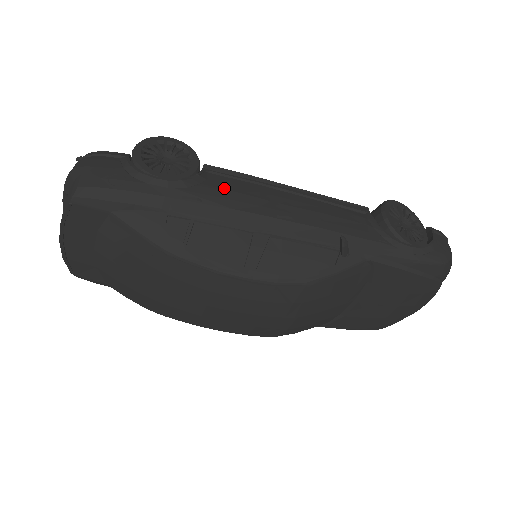
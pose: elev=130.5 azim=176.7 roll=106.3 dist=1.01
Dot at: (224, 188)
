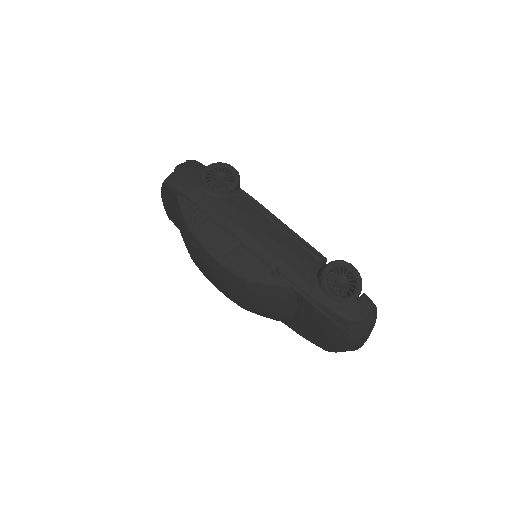
Dot at: (236, 206)
